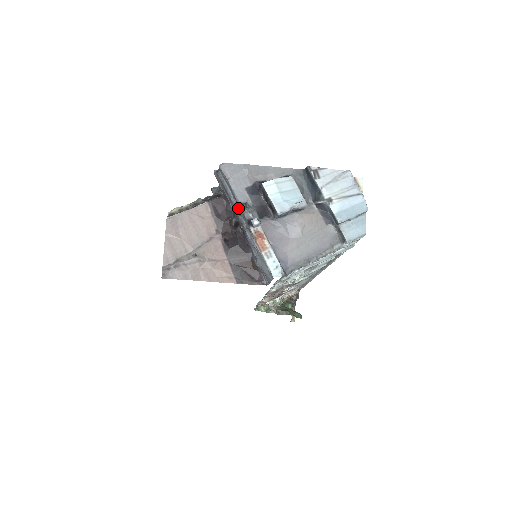
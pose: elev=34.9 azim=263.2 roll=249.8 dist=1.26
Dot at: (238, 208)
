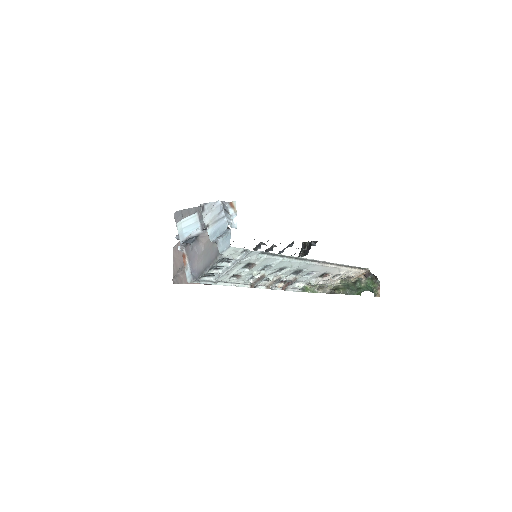
Dot at: occluded
